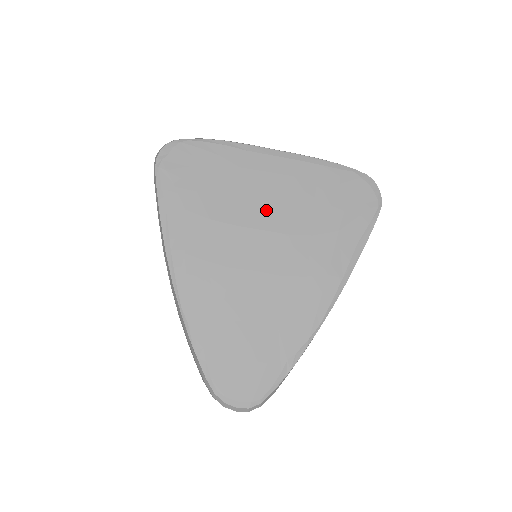
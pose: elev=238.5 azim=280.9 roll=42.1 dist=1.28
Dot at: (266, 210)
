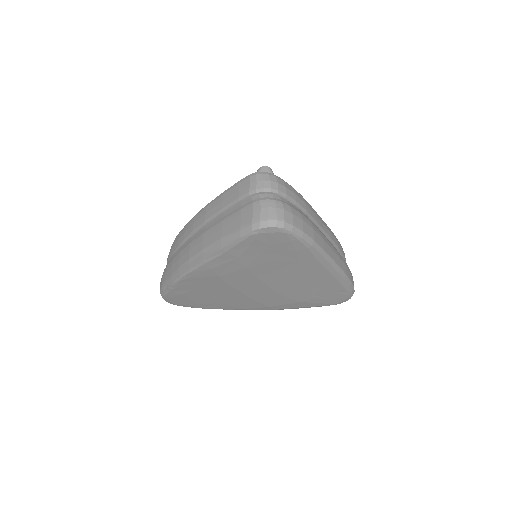
Dot at: (281, 280)
